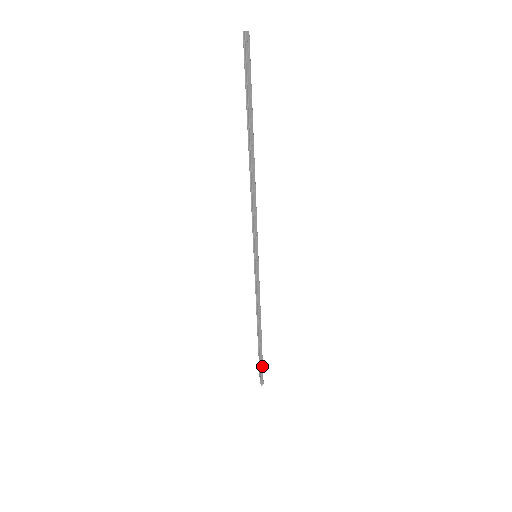
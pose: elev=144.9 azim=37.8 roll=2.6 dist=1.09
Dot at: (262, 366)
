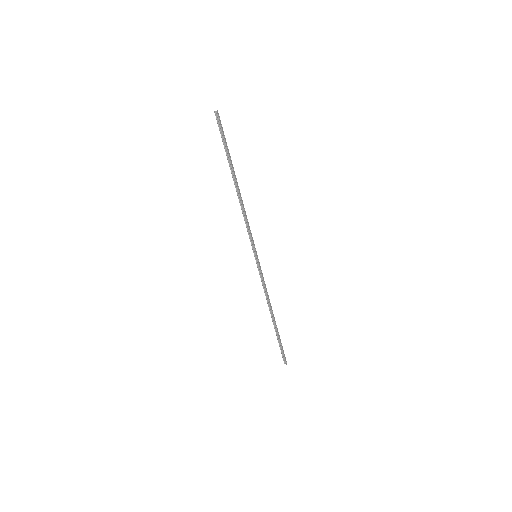
Dot at: (282, 347)
